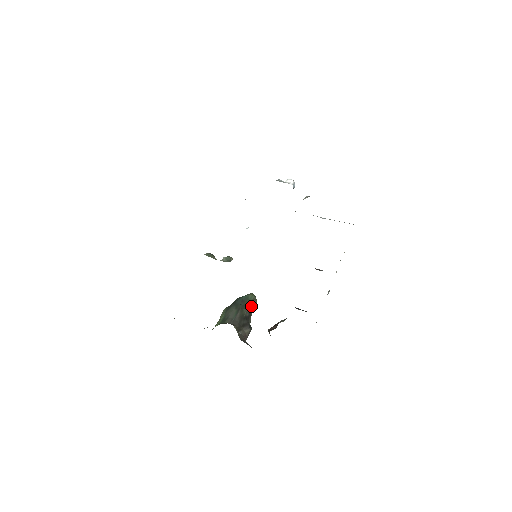
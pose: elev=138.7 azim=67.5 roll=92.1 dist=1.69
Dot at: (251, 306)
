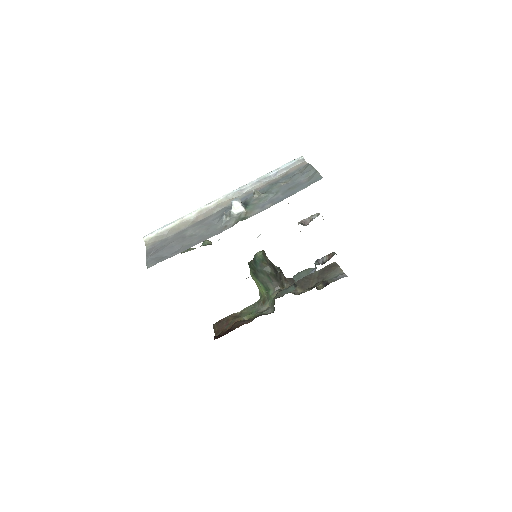
Dot at: (266, 259)
